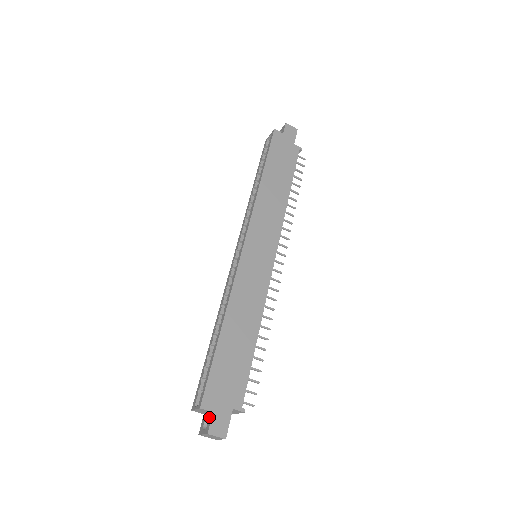
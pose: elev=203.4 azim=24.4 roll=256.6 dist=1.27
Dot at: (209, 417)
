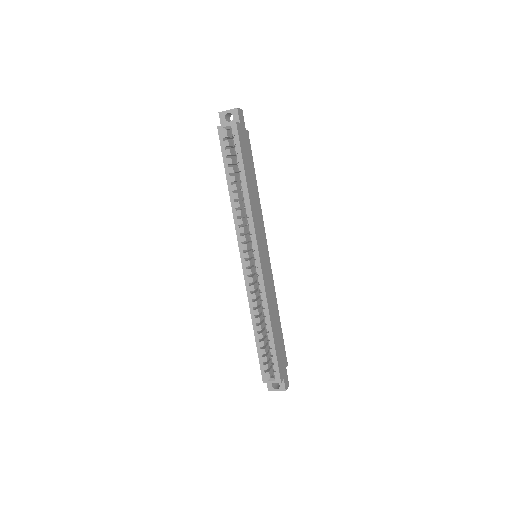
Dot at: occluded
